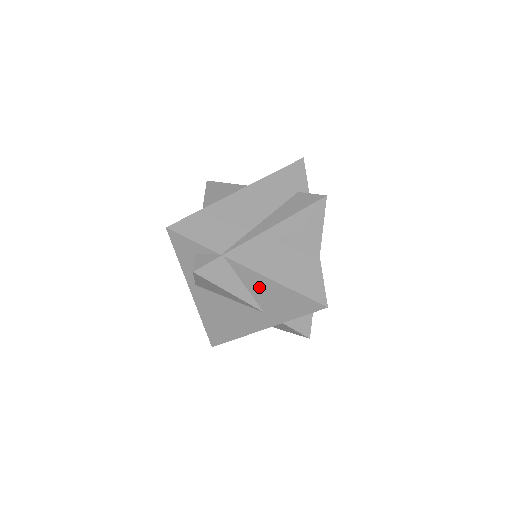
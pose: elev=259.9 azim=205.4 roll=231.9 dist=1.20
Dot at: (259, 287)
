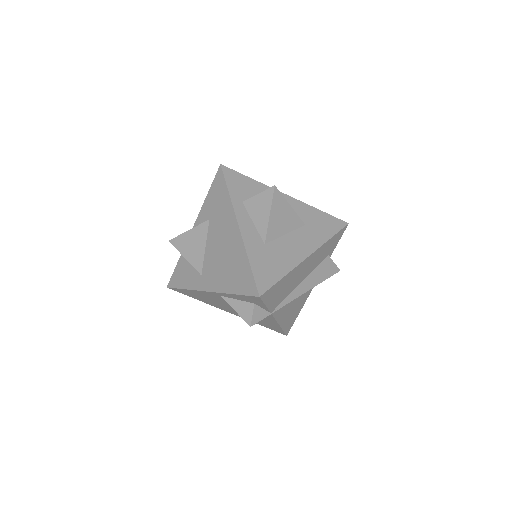
Dot at: (265, 319)
